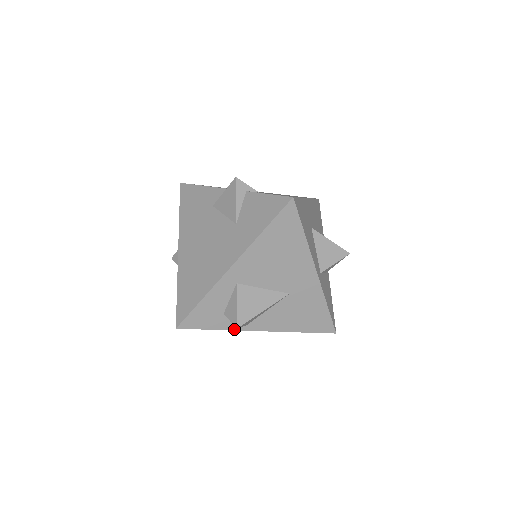
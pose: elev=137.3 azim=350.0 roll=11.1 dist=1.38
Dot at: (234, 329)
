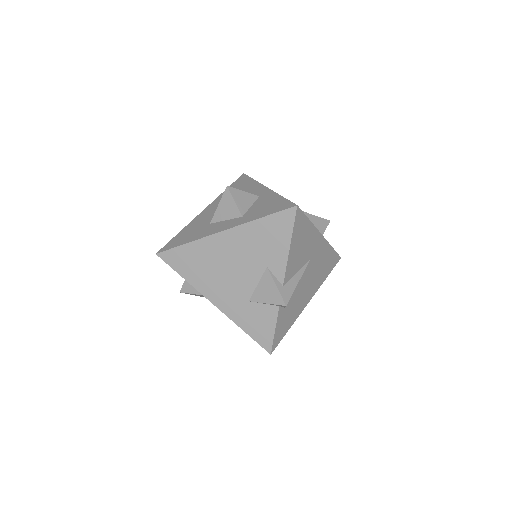
Dot at: occluded
